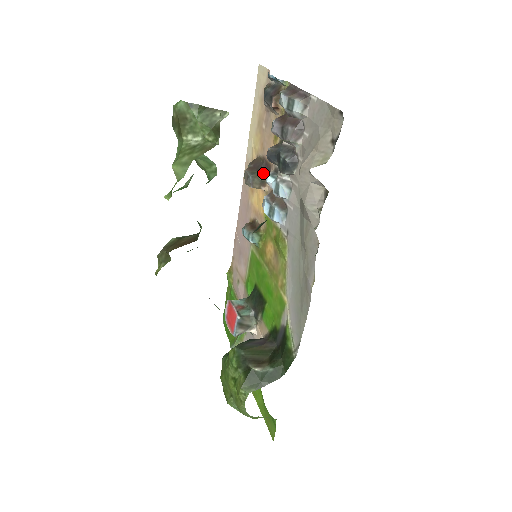
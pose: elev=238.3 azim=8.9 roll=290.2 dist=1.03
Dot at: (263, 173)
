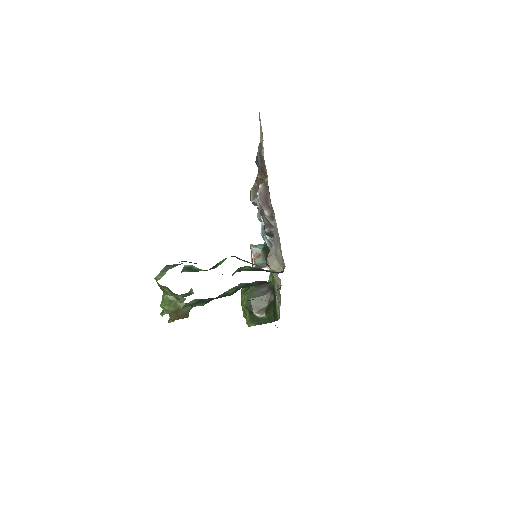
Dot at: occluded
